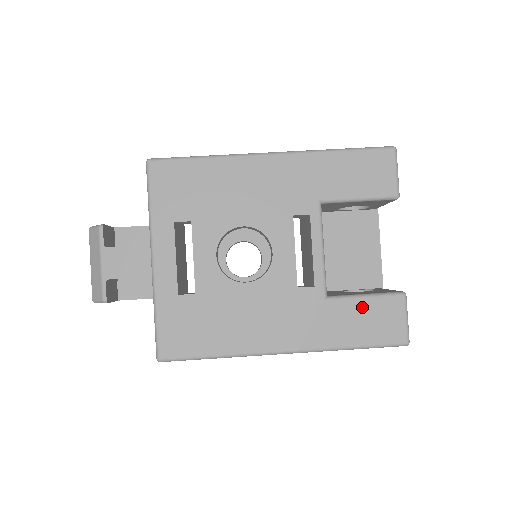
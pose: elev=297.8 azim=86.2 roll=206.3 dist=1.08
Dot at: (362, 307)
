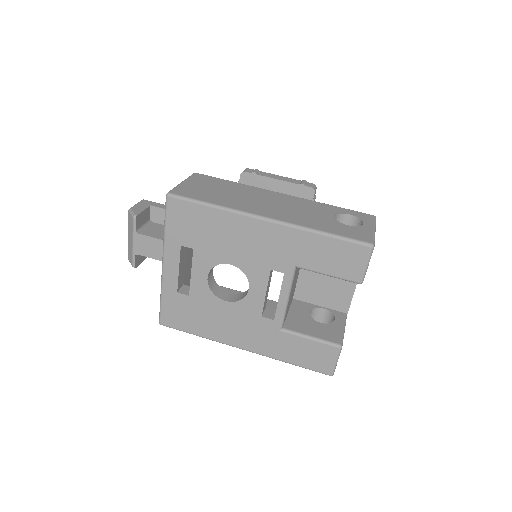
Dot at: (305, 344)
